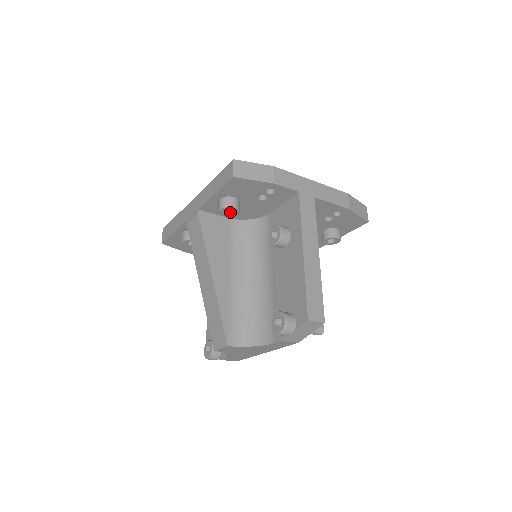
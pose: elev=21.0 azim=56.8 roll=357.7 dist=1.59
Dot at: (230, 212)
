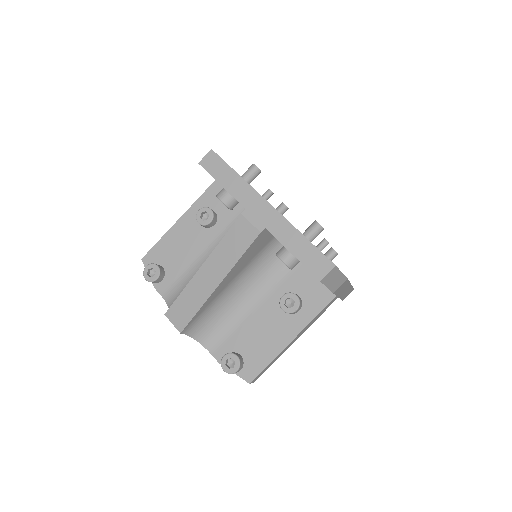
Dot at: occluded
